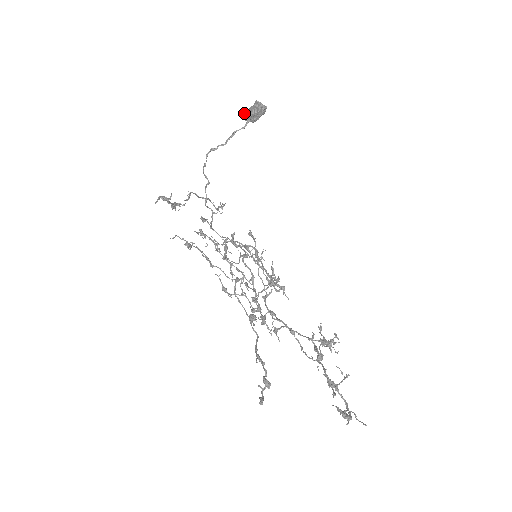
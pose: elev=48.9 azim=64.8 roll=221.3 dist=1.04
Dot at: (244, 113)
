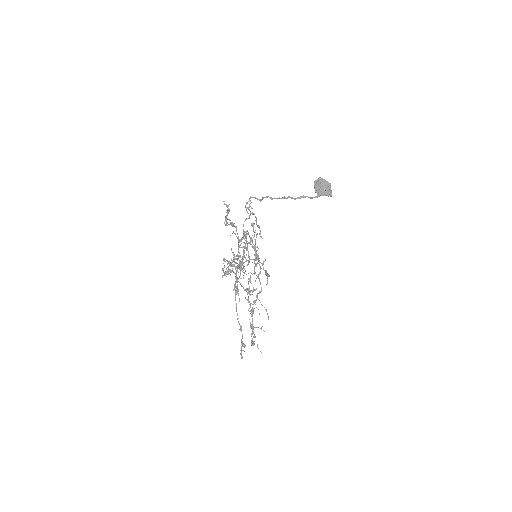
Dot at: (318, 184)
